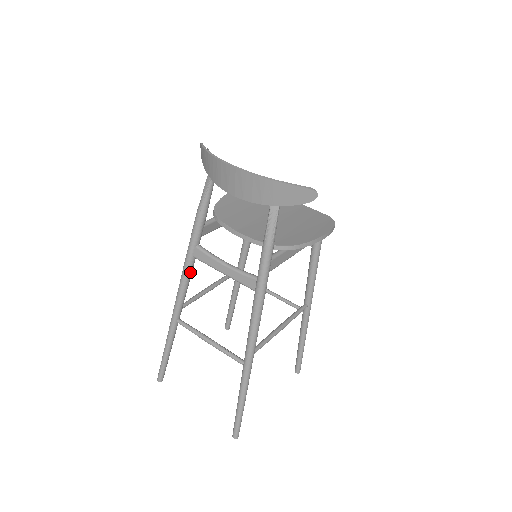
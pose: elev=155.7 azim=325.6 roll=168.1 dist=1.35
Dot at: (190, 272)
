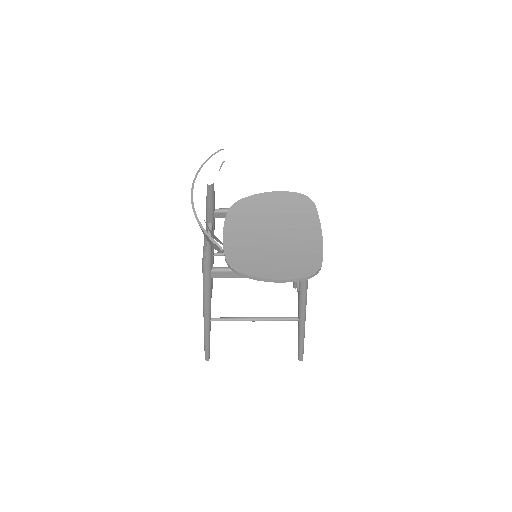
Dot at: occluded
